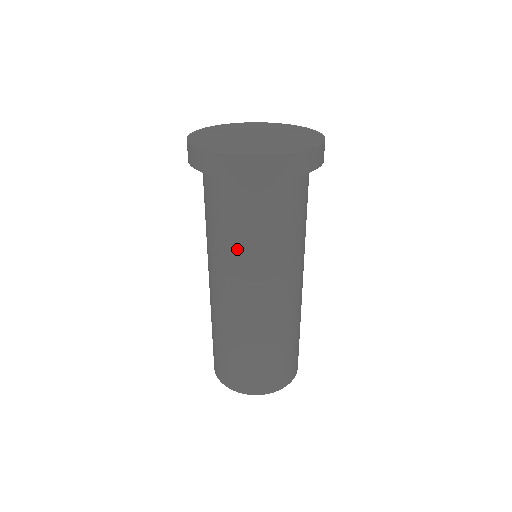
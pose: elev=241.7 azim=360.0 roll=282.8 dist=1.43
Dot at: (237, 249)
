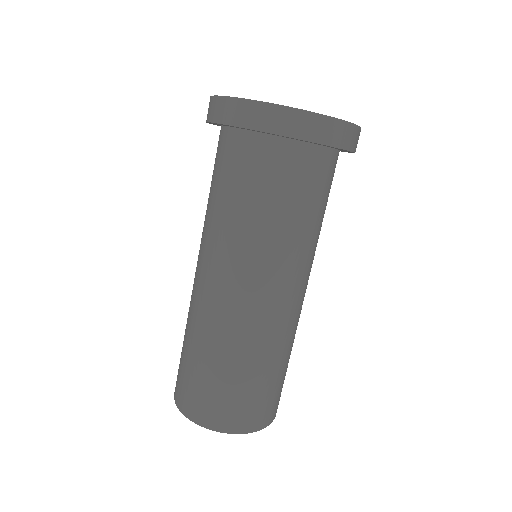
Dot at: (294, 236)
